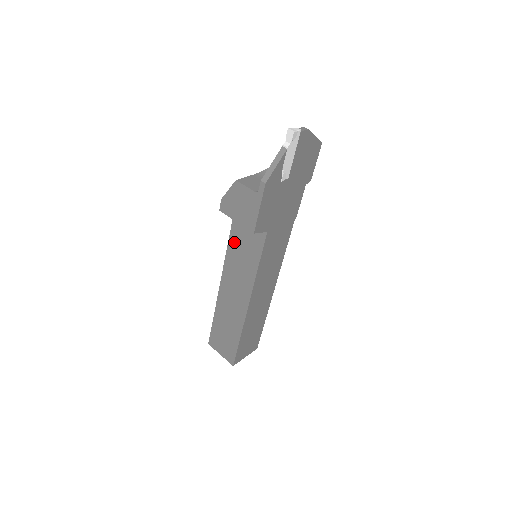
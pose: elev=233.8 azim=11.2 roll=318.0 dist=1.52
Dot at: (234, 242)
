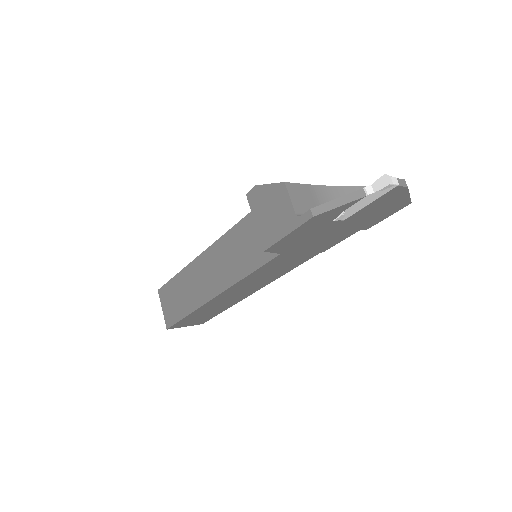
Dot at: (242, 229)
